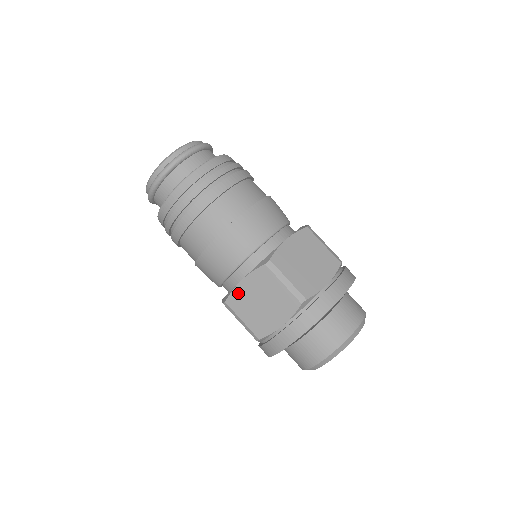
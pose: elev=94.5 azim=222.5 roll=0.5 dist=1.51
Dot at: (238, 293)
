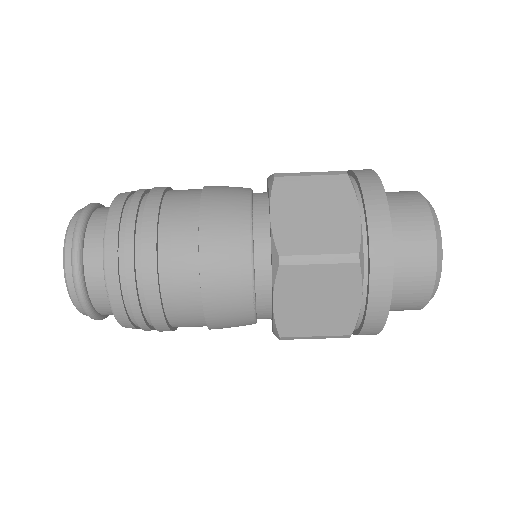
Dot at: (283, 318)
